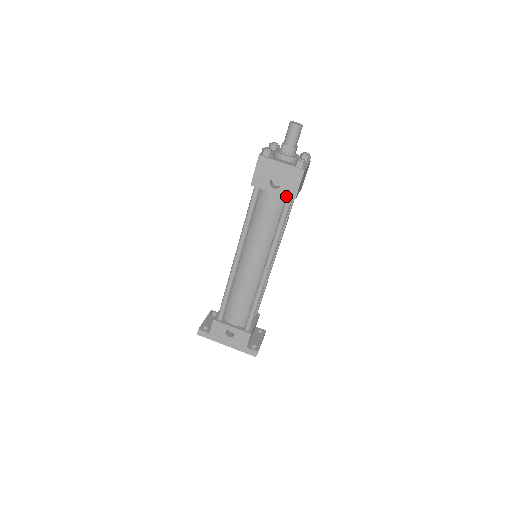
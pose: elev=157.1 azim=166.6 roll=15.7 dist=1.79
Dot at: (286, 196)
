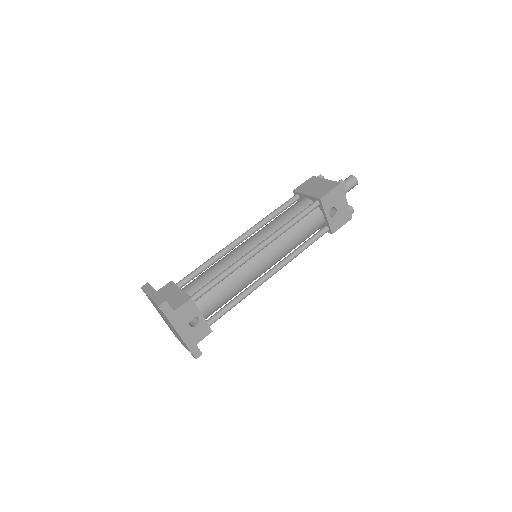
Dot at: (331, 227)
